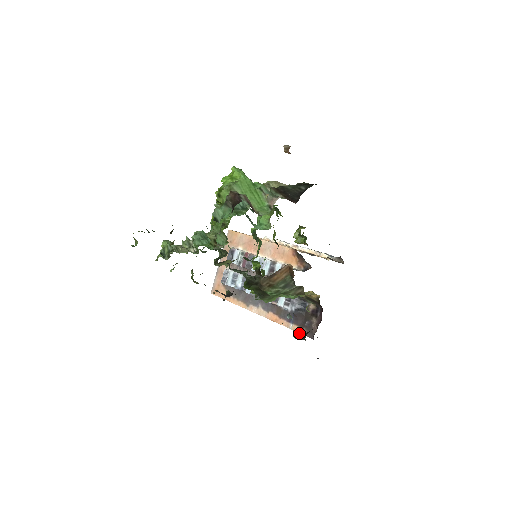
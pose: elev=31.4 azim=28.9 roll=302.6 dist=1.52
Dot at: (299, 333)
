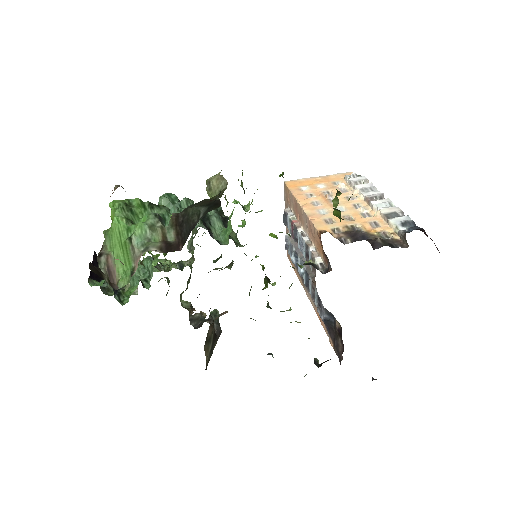
Dot at: occluded
